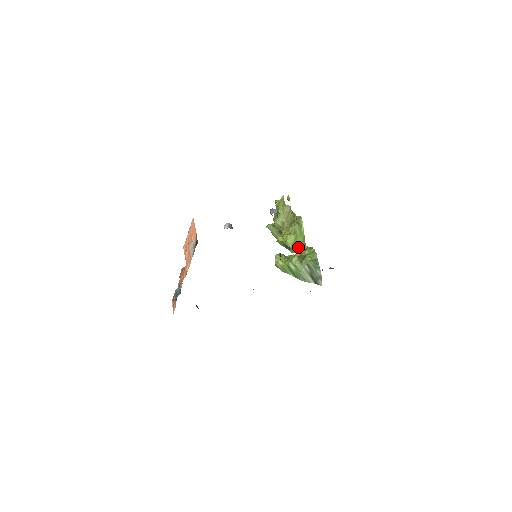
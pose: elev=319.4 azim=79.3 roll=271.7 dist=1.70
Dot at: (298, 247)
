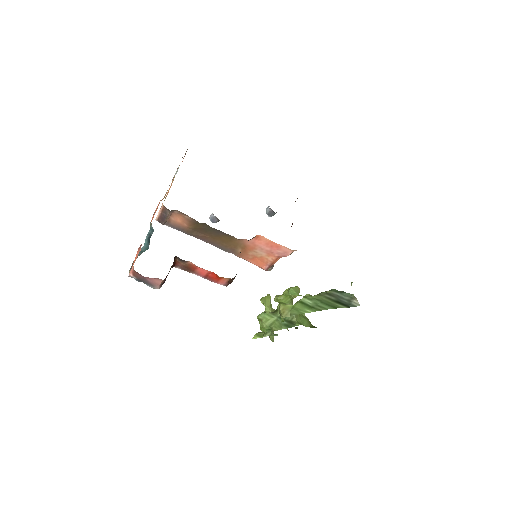
Dot at: (305, 325)
